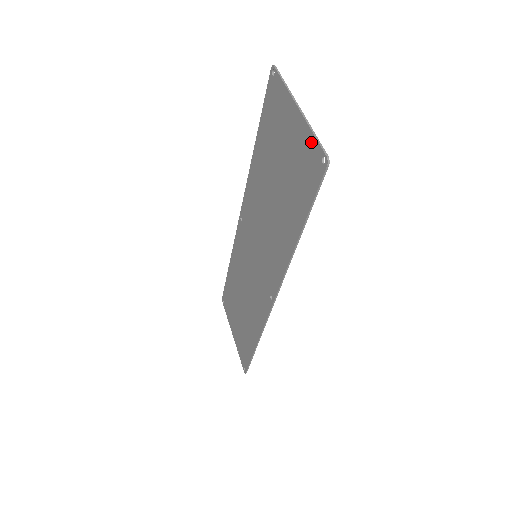
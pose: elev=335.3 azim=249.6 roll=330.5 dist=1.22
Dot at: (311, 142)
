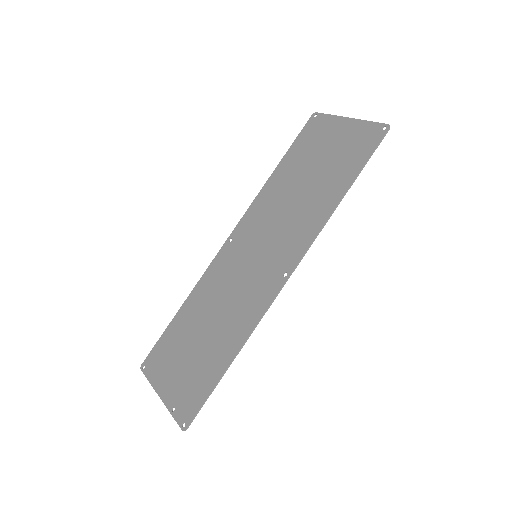
Dot at: (368, 126)
